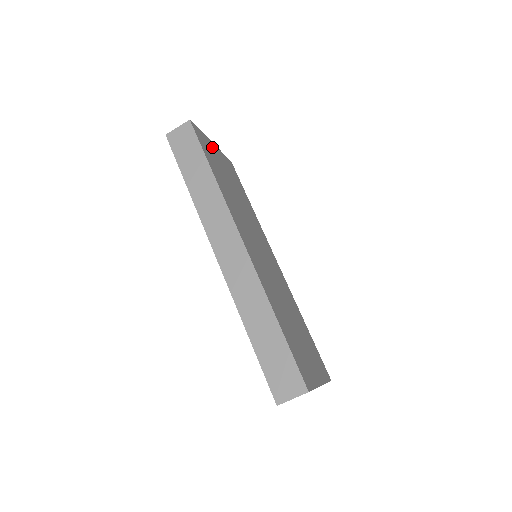
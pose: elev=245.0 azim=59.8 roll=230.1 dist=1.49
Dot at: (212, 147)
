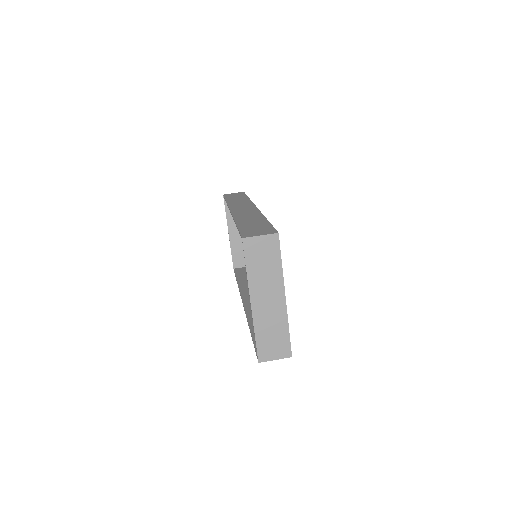
Dot at: occluded
